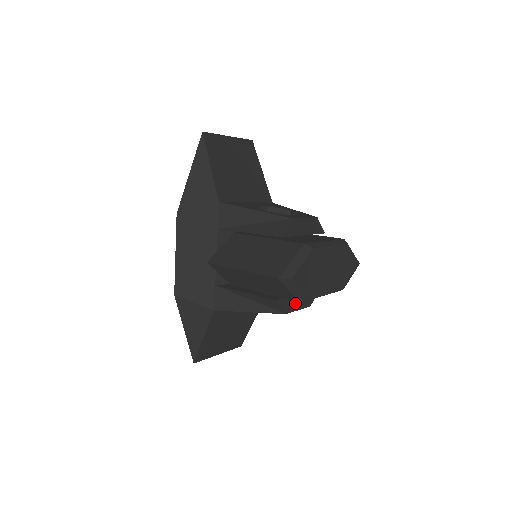
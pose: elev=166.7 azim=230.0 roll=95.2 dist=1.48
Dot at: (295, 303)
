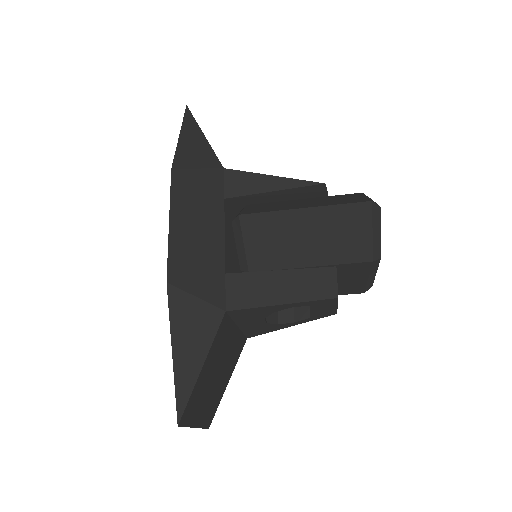
Dot at: occluded
